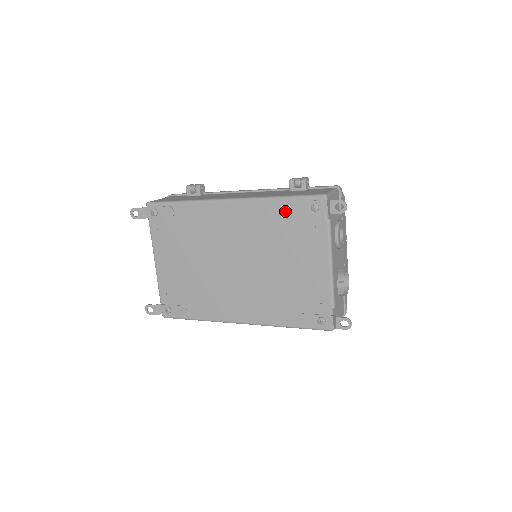
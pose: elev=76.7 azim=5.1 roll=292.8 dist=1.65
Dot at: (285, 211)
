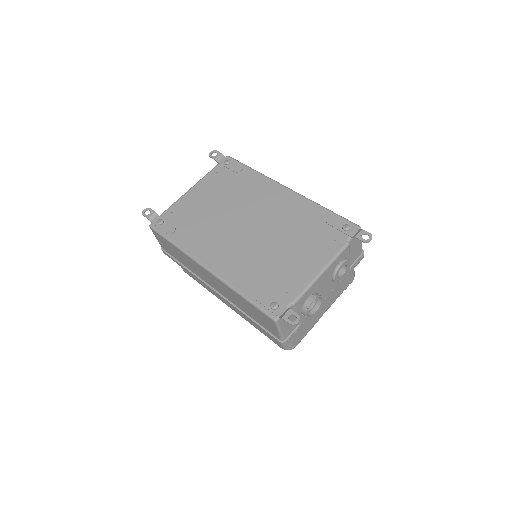
Dot at: (322, 218)
